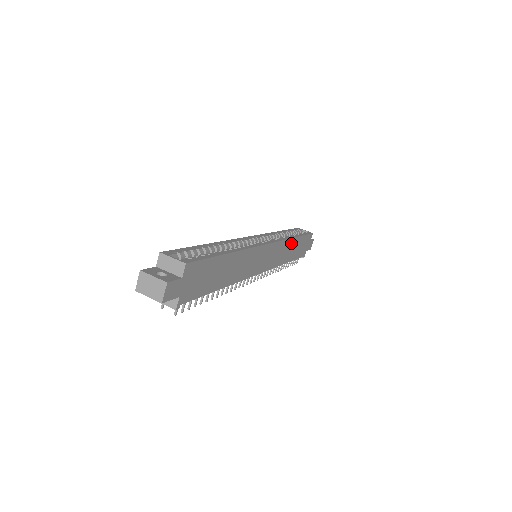
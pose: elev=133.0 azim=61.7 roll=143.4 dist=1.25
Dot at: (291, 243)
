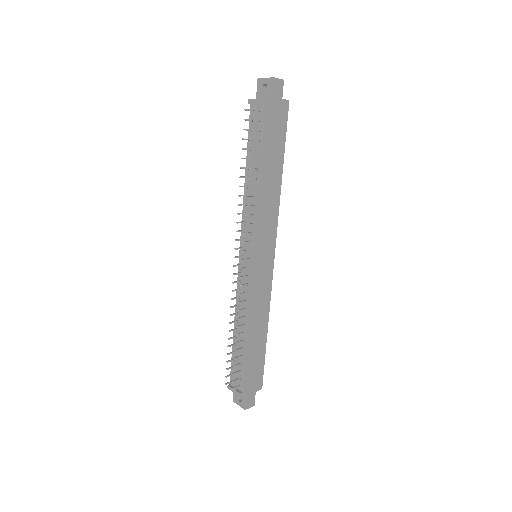
Dot at: (264, 322)
